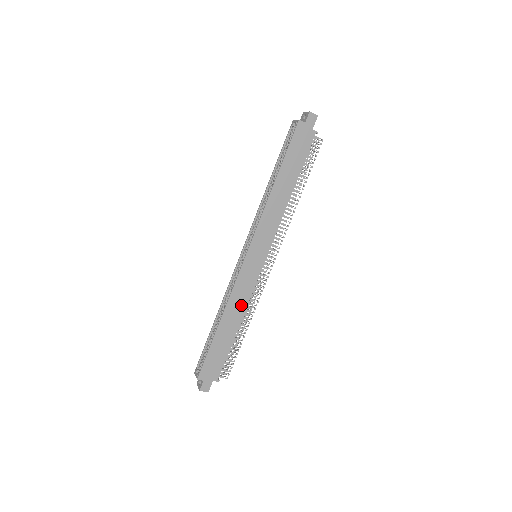
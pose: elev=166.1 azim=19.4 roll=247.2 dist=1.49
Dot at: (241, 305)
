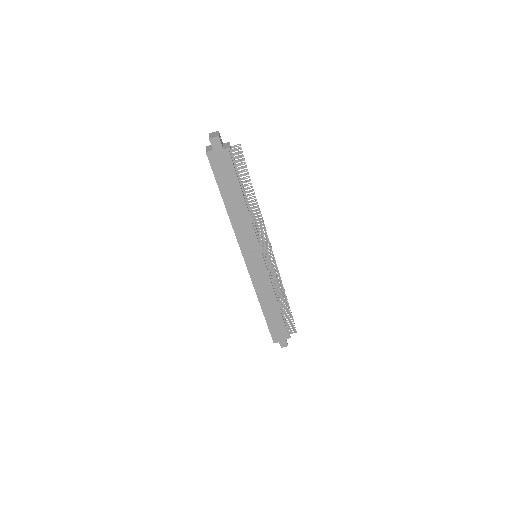
Dot at: (269, 292)
